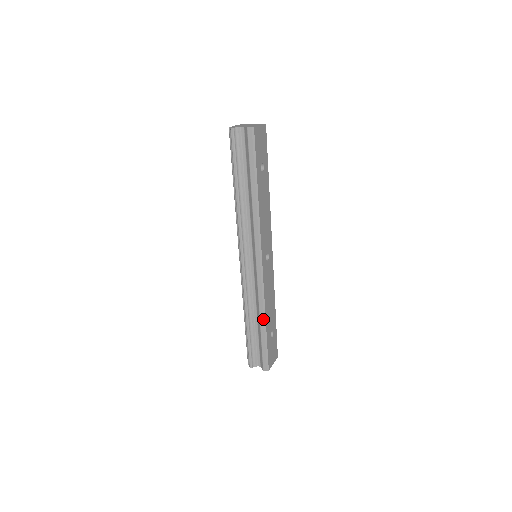
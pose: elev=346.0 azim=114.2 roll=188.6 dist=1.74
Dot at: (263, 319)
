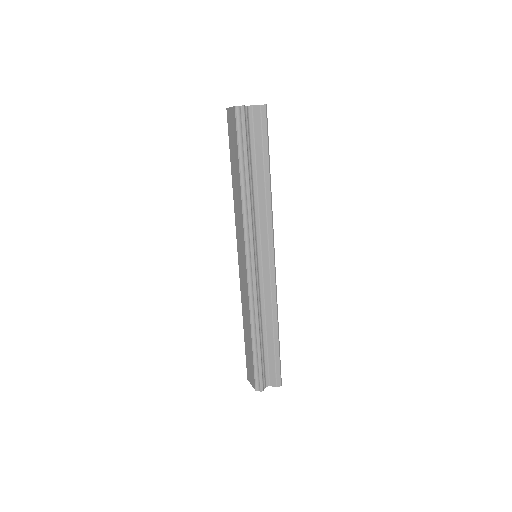
Dot at: (277, 324)
